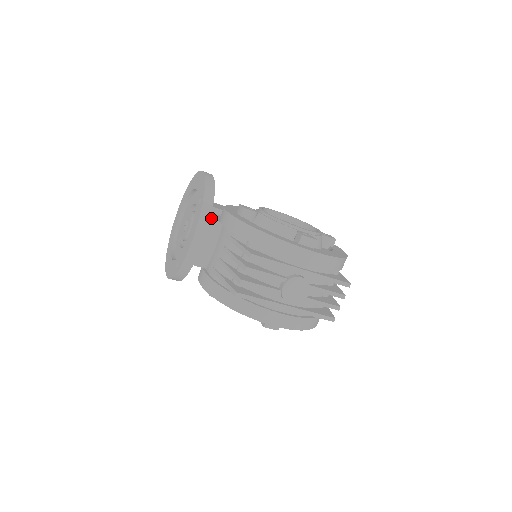
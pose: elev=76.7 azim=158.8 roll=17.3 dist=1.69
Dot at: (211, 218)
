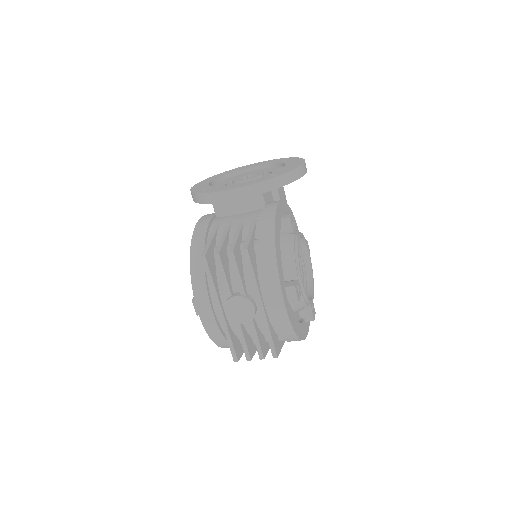
Dot at: (264, 194)
